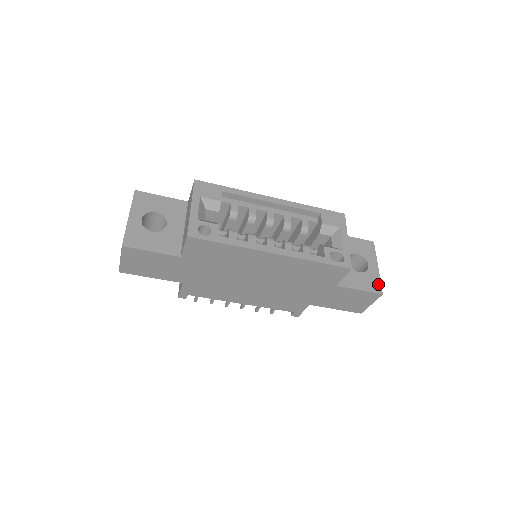
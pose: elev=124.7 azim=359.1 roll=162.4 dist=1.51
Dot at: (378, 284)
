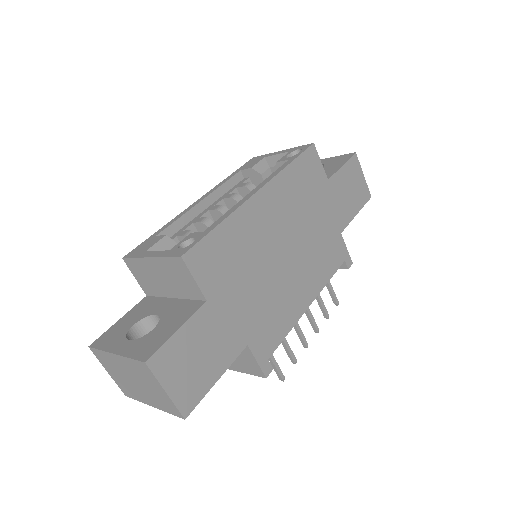
Dot at: (343, 156)
